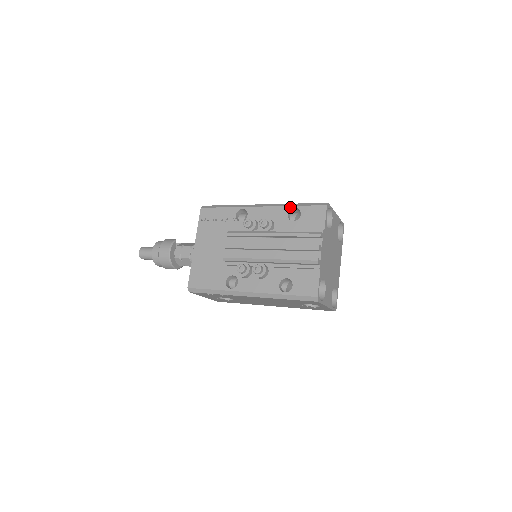
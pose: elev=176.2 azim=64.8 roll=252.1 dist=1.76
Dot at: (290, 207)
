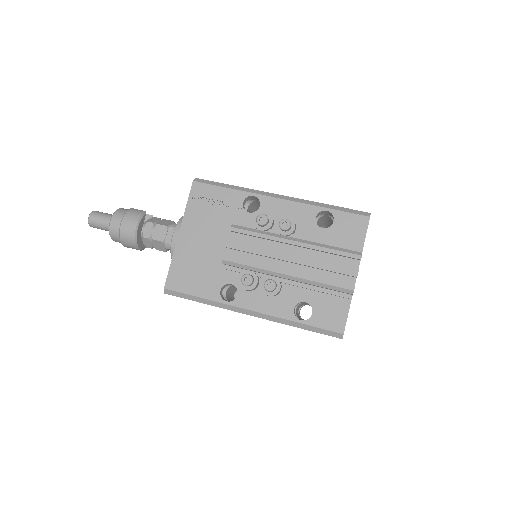
Dot at: (320, 208)
